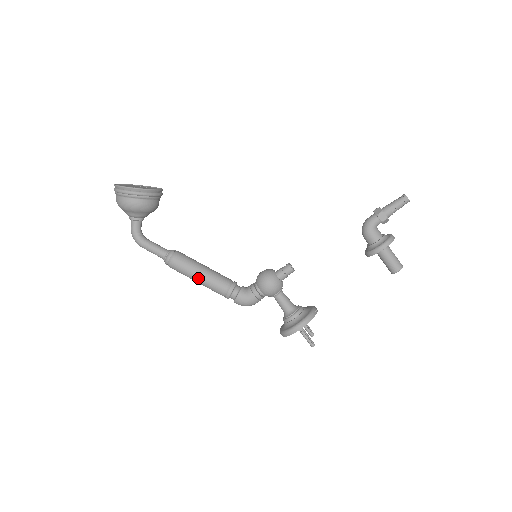
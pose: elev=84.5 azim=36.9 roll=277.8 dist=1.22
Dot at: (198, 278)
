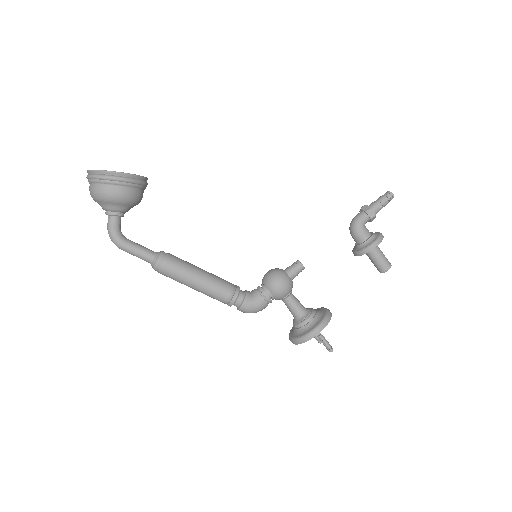
Dot at: (196, 283)
